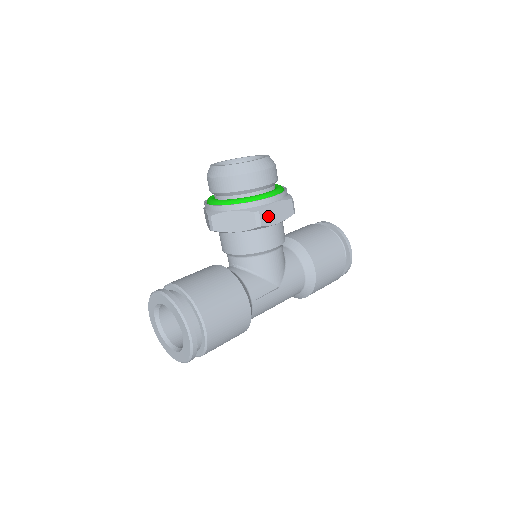
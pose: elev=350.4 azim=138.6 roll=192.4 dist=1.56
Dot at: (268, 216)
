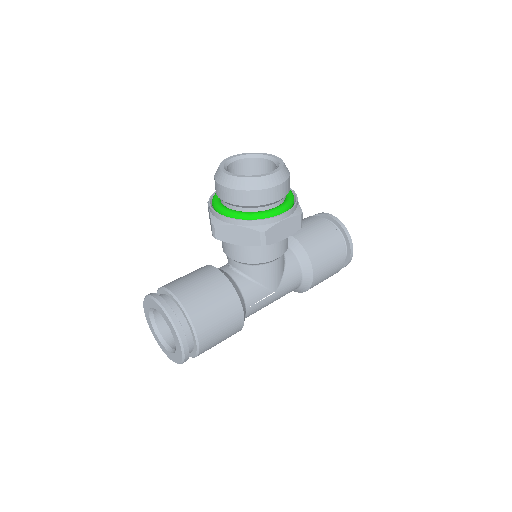
Dot at: (274, 234)
